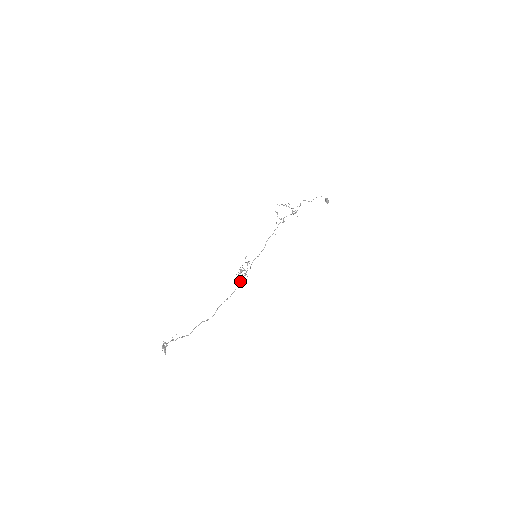
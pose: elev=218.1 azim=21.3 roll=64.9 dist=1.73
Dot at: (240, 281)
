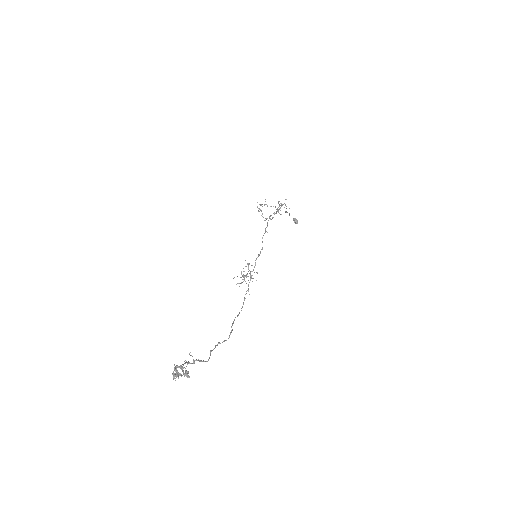
Dot at: (246, 291)
